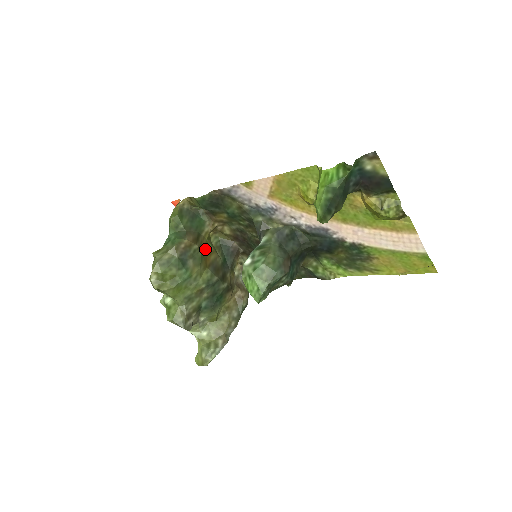
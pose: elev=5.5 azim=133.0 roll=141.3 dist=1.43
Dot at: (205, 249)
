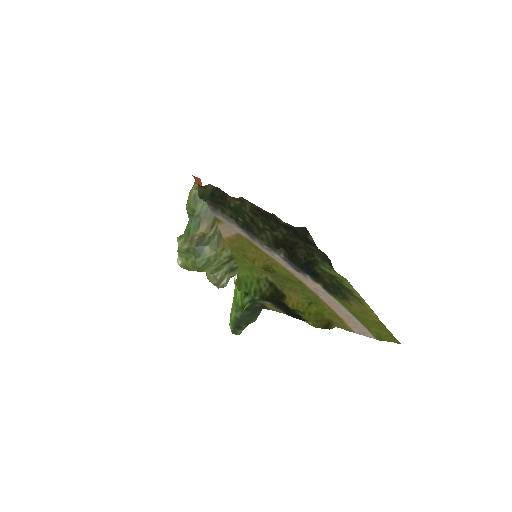
Dot at: occluded
